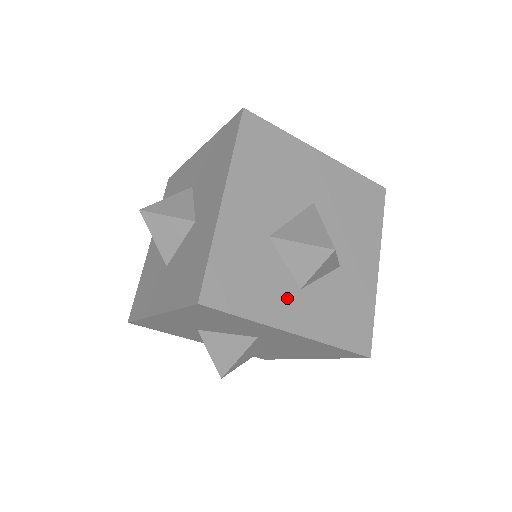
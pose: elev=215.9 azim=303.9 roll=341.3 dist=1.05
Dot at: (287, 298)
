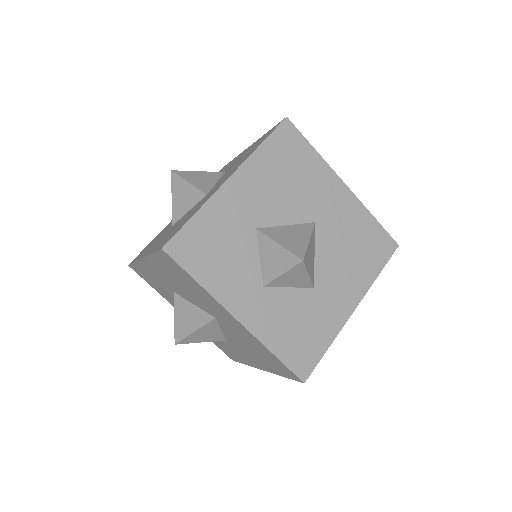
Dot at: occluded
